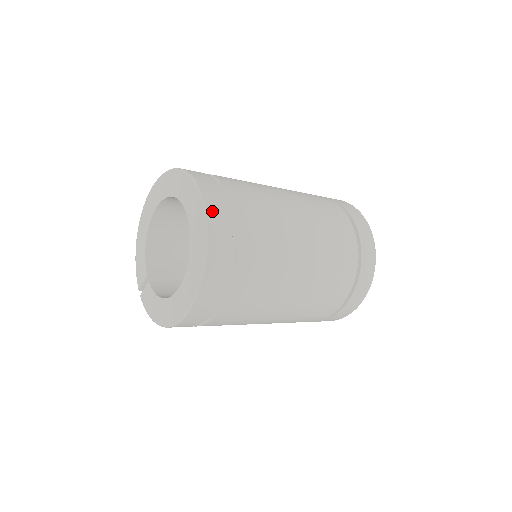
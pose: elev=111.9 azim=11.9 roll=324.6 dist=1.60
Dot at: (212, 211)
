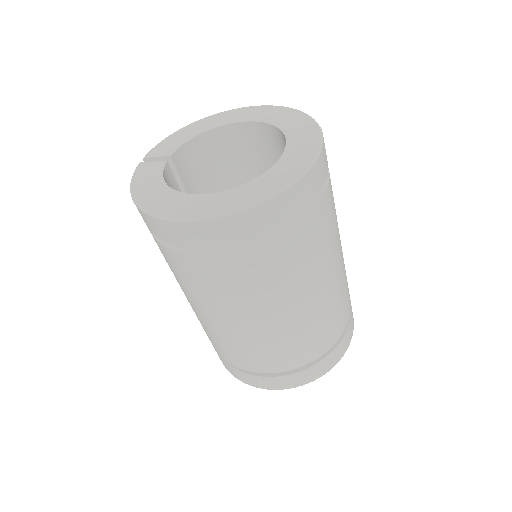
Dot at: (313, 175)
